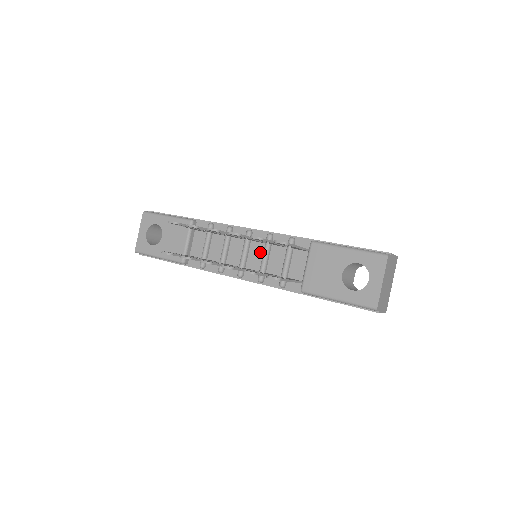
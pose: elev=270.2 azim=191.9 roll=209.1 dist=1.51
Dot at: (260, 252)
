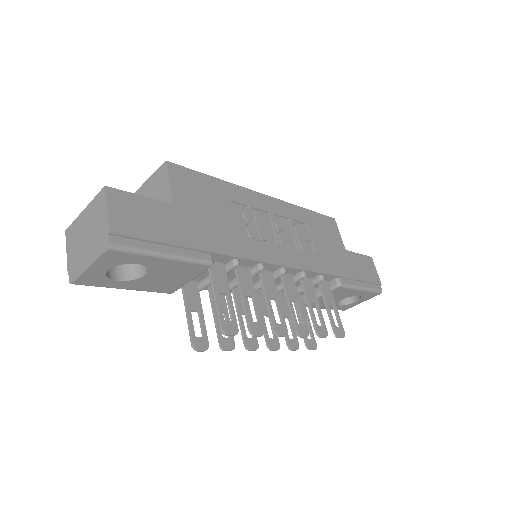
Dot at: (280, 281)
